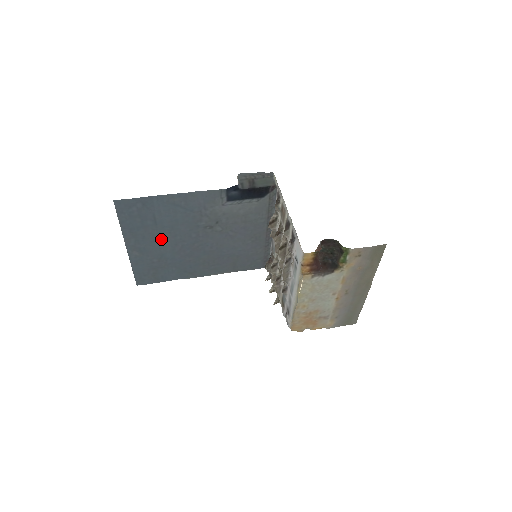
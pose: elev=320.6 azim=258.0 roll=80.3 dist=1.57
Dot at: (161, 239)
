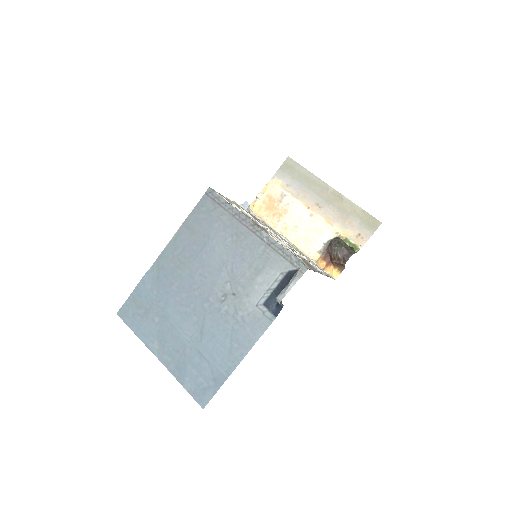
Dot at: (183, 333)
